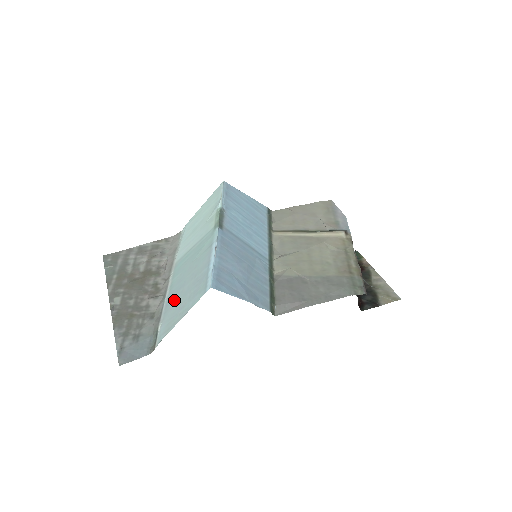
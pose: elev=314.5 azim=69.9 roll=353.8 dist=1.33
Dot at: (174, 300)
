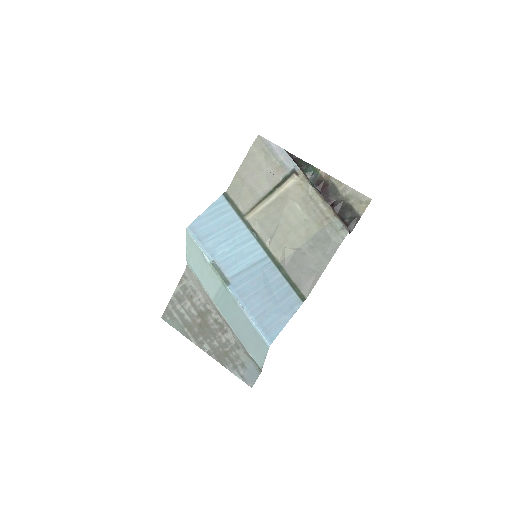
Dot at: (244, 339)
